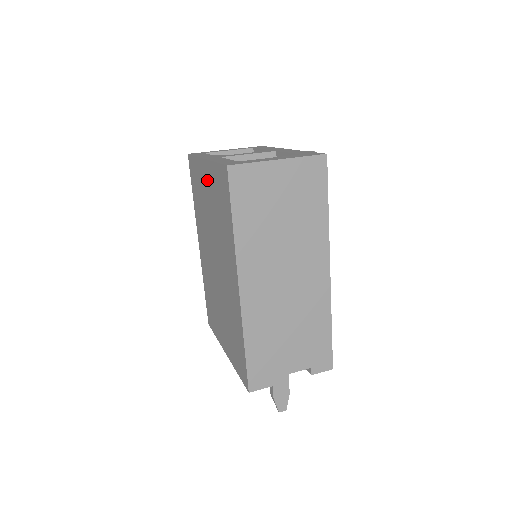
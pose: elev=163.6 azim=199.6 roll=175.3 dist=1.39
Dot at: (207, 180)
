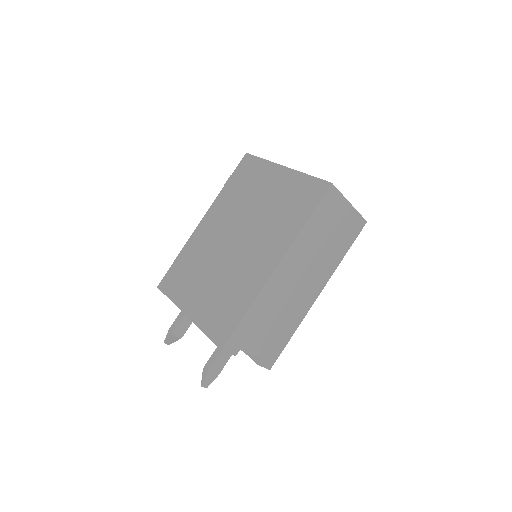
Dot at: (277, 181)
